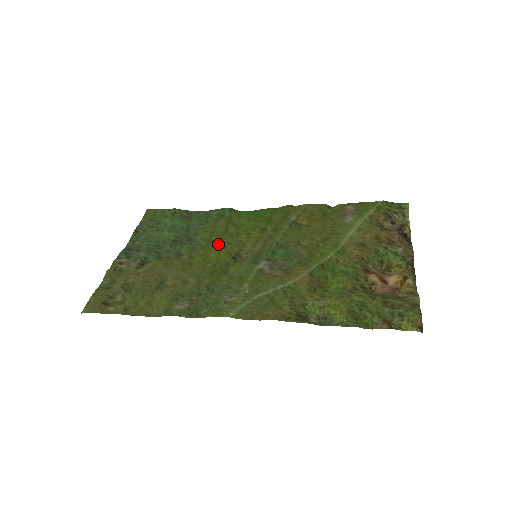
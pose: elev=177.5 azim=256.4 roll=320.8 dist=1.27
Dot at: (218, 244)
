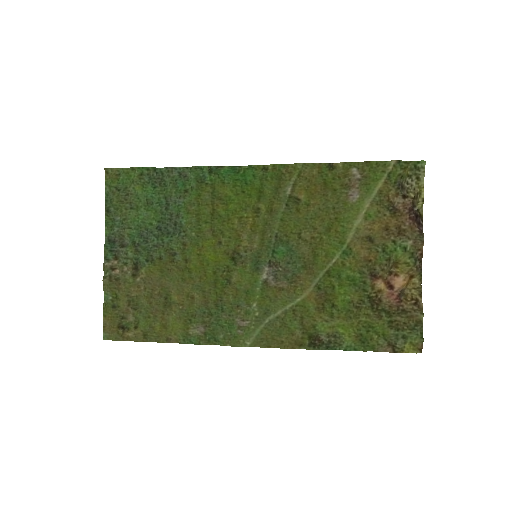
Dot at: (210, 237)
